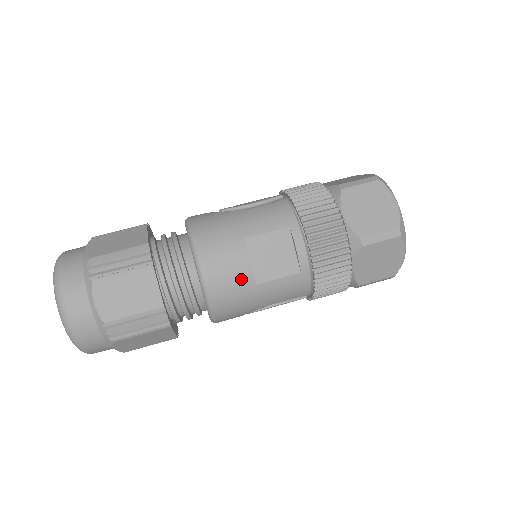
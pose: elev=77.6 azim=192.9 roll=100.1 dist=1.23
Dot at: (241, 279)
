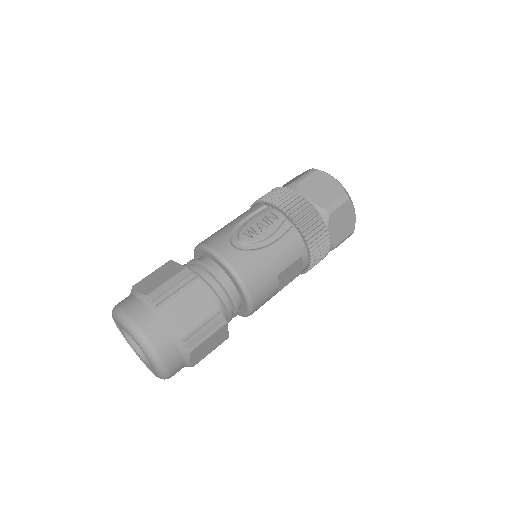
Dot at: occluded
